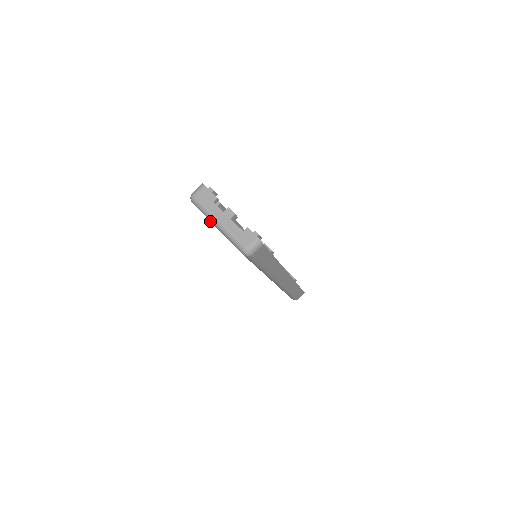
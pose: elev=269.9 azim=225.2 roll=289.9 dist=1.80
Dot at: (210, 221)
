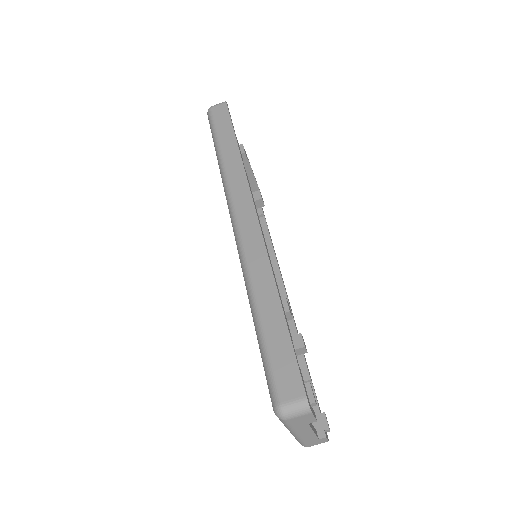
Dot at: occluded
